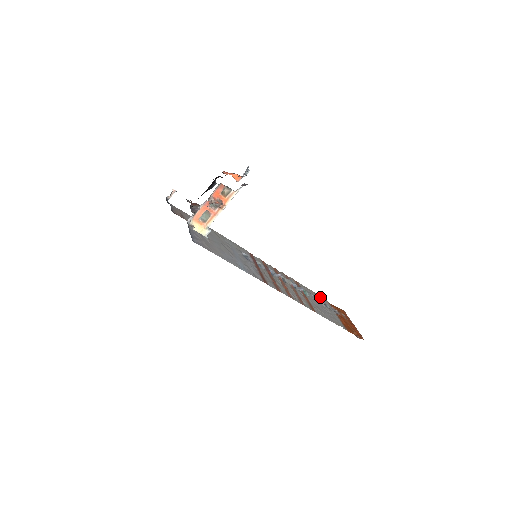
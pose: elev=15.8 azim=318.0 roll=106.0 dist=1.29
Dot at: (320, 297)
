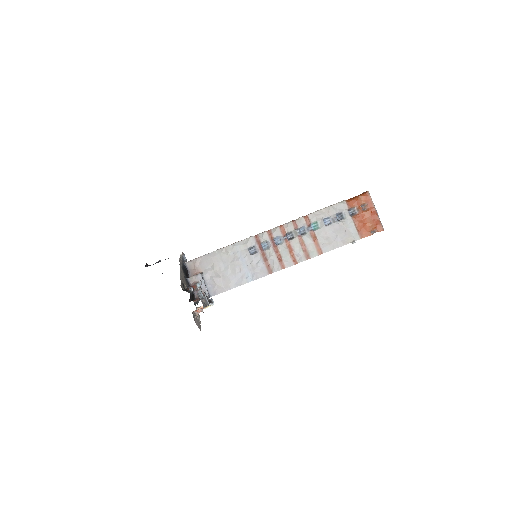
Dot at: (335, 208)
